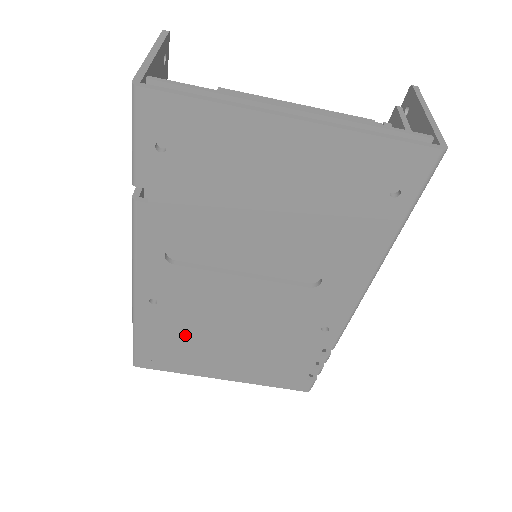
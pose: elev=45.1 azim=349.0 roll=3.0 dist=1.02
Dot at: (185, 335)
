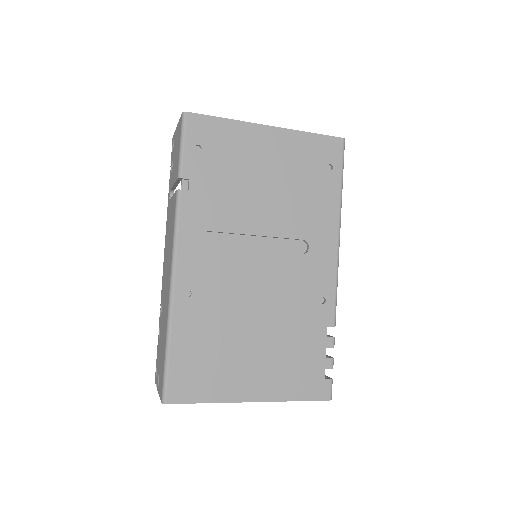
Dot at: (215, 336)
